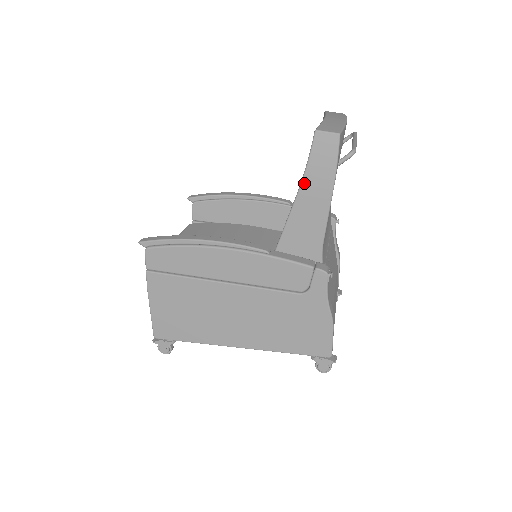
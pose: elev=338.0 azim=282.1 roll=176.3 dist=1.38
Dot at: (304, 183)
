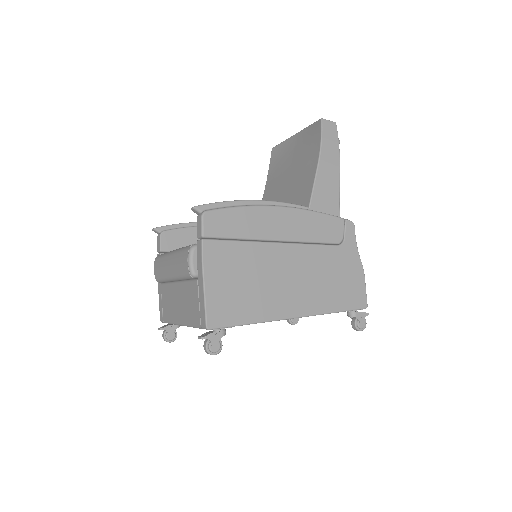
Dot at: (322, 155)
